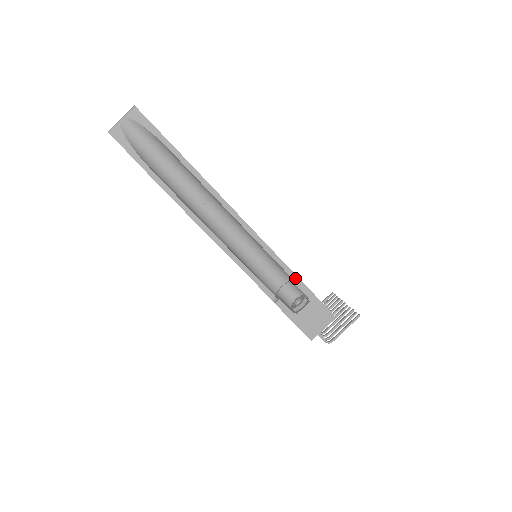
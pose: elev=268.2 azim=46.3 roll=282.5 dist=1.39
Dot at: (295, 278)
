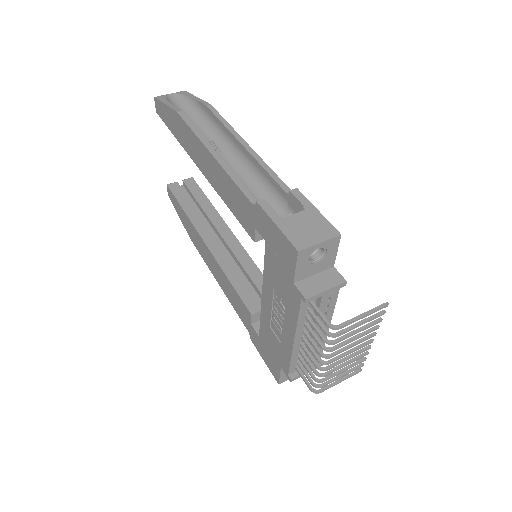
Dot at: occluded
